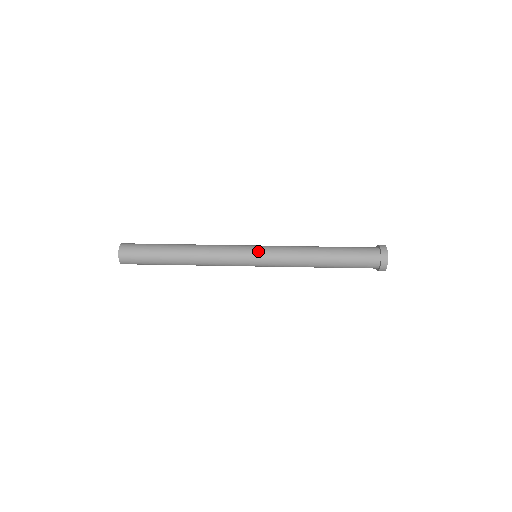
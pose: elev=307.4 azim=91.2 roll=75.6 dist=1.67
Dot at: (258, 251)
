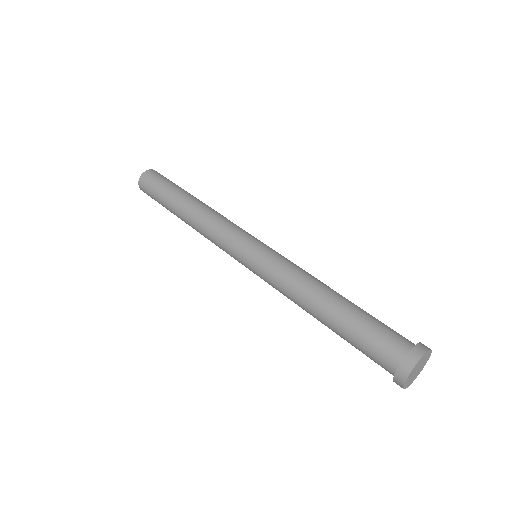
Dot at: (256, 247)
